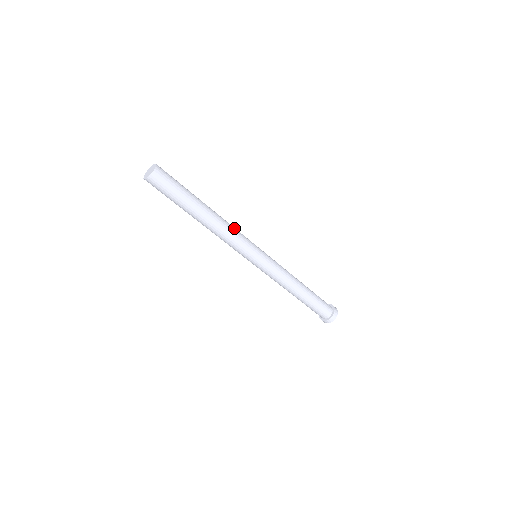
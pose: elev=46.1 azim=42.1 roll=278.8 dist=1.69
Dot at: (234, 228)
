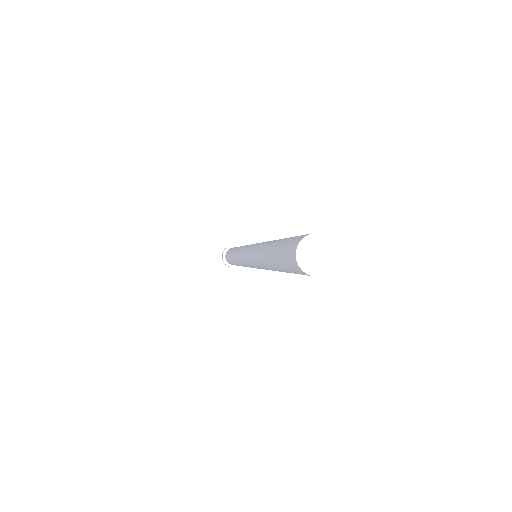
Dot at: occluded
